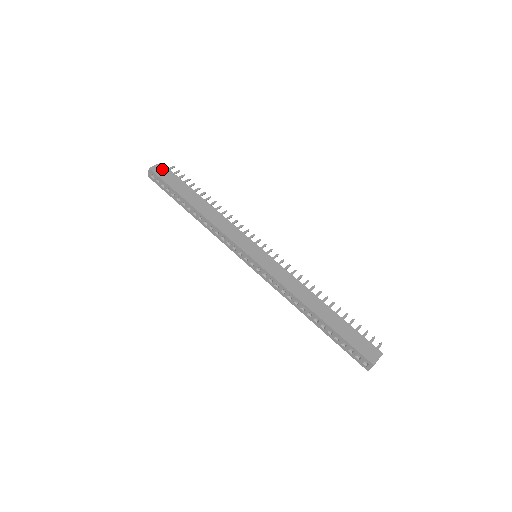
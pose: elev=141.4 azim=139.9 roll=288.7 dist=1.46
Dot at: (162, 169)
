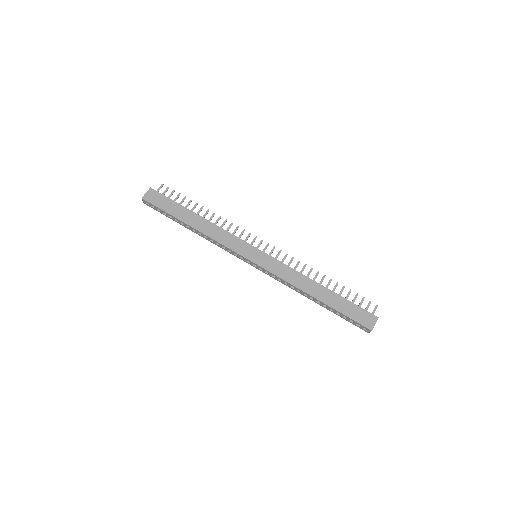
Dot at: (153, 195)
